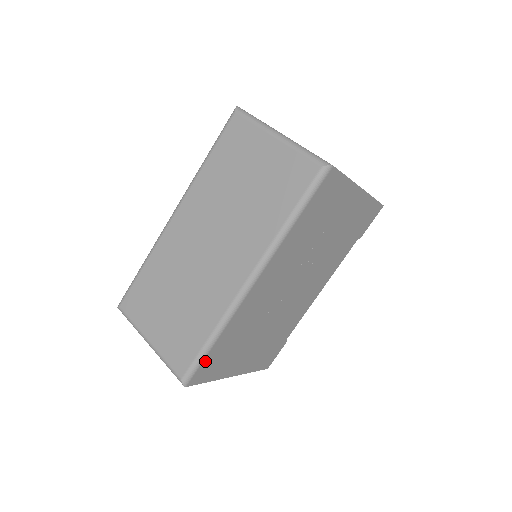
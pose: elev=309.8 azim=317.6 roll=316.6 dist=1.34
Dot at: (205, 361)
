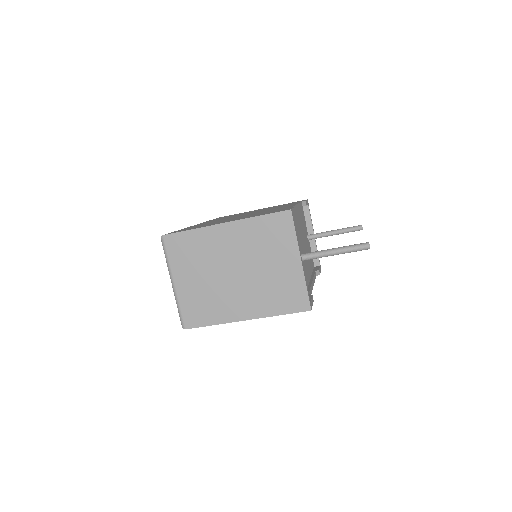
Dot at: occluded
